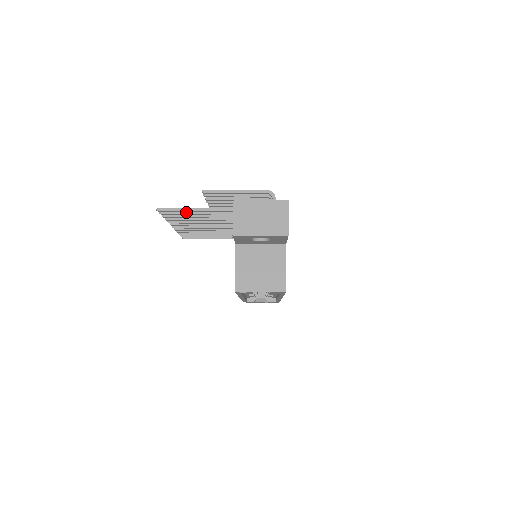
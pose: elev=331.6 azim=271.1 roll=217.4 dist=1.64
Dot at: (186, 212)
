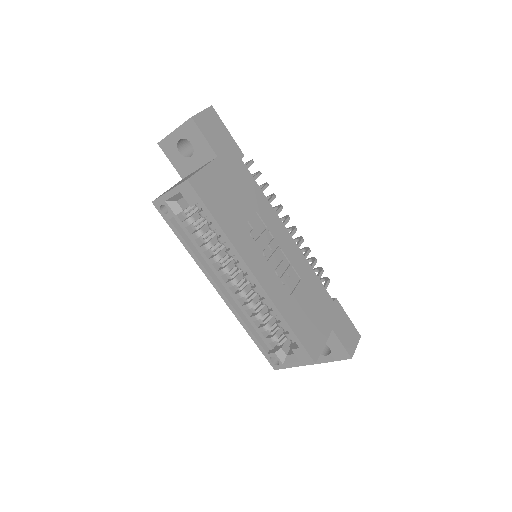
Dot at: occluded
